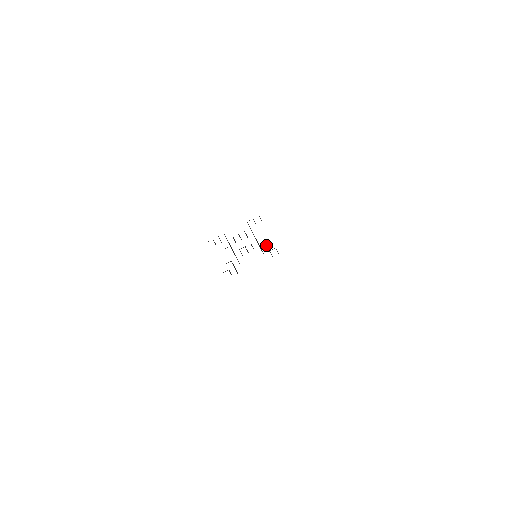
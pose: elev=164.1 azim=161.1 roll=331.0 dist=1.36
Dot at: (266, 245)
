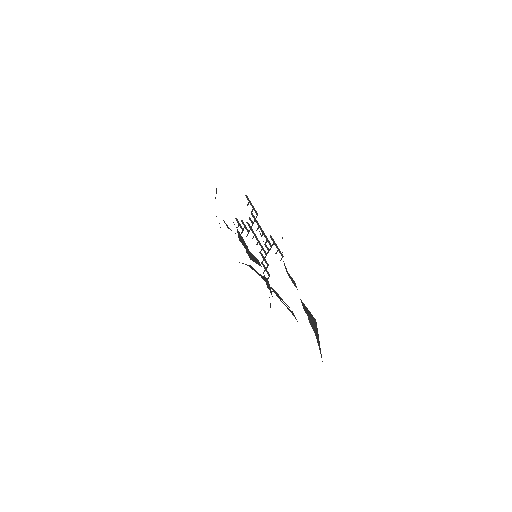
Dot at: (267, 266)
